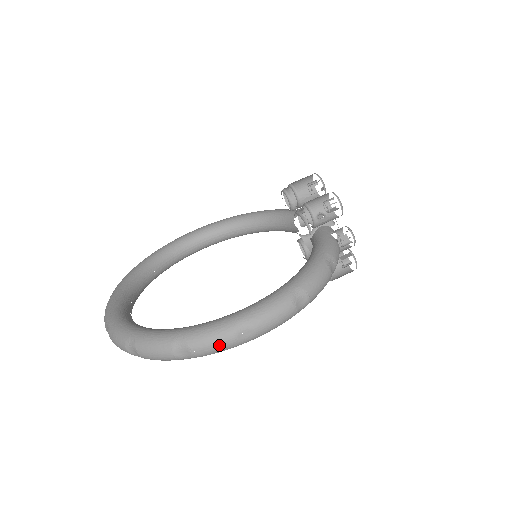
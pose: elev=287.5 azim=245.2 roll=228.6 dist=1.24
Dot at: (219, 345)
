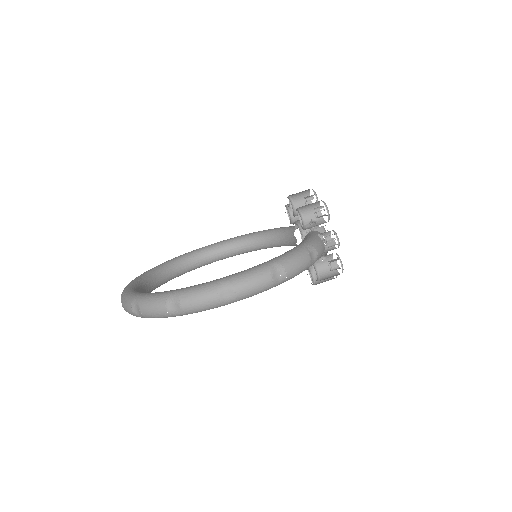
Dot at: (204, 301)
